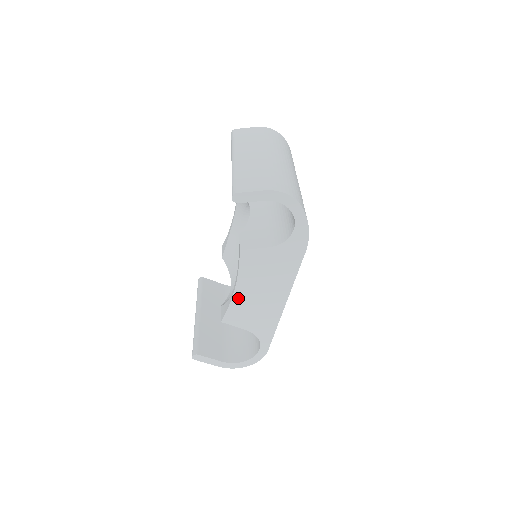
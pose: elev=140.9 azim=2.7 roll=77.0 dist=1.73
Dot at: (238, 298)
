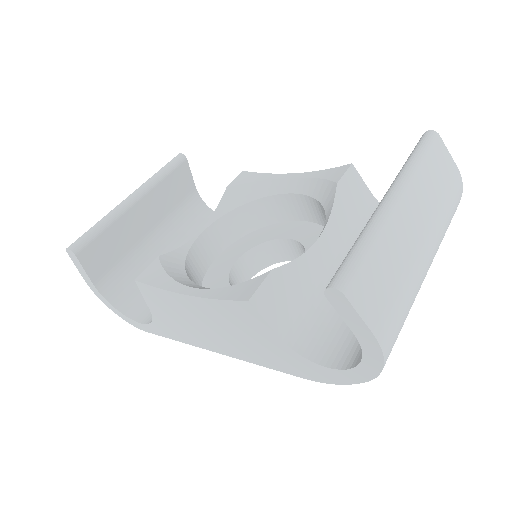
Dot at: (180, 299)
